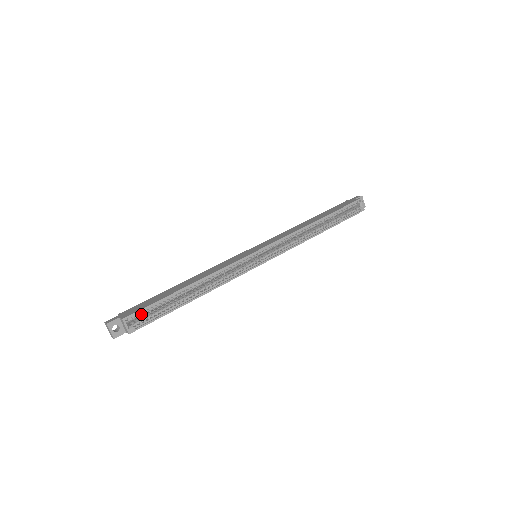
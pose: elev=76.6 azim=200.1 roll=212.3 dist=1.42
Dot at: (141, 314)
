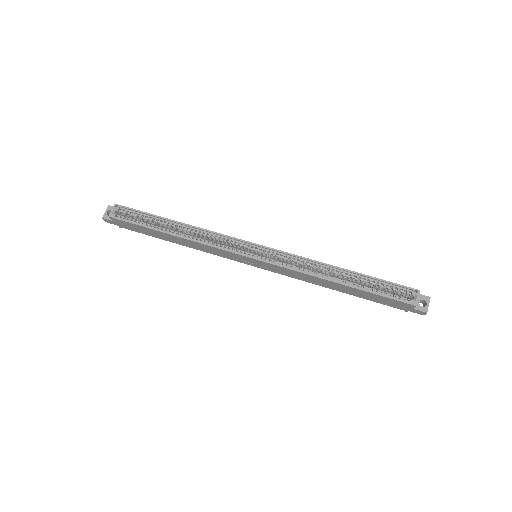
Dot at: (129, 212)
